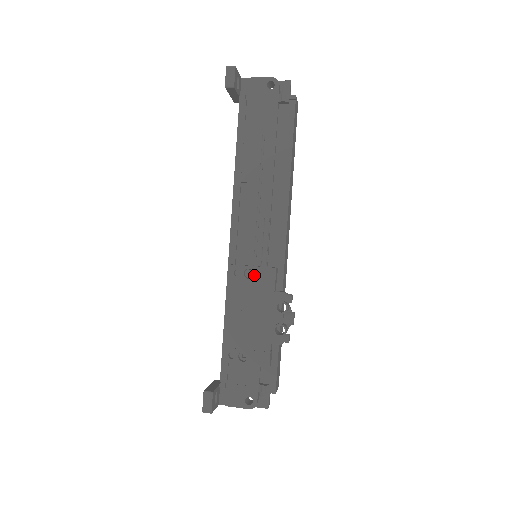
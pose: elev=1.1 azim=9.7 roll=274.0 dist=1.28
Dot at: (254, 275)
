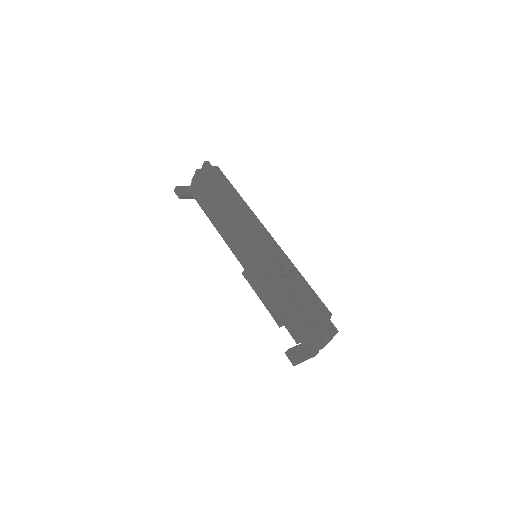
Dot at: (252, 267)
